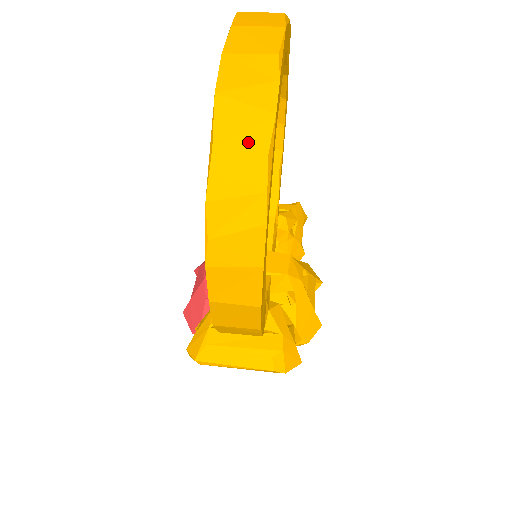
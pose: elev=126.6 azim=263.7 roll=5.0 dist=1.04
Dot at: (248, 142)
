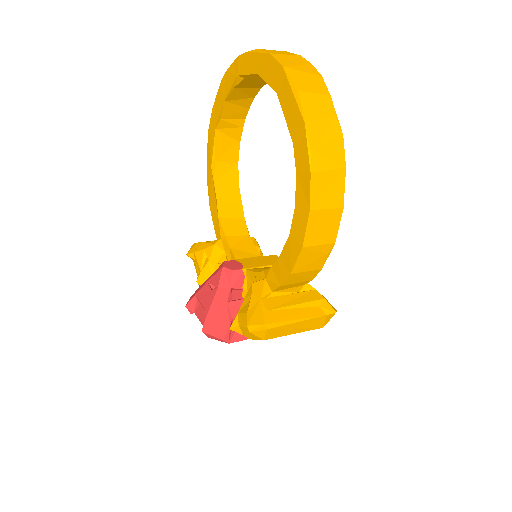
Dot at: (316, 88)
